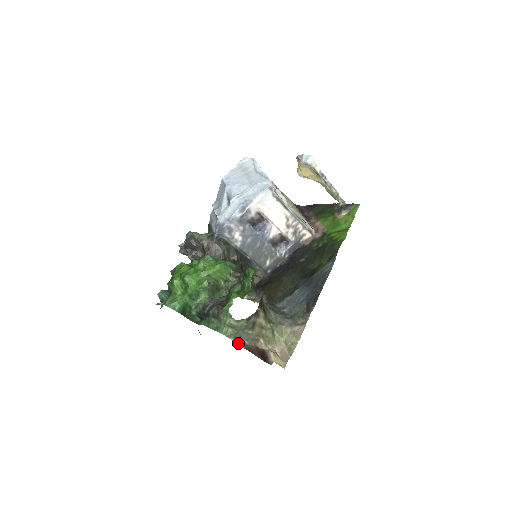
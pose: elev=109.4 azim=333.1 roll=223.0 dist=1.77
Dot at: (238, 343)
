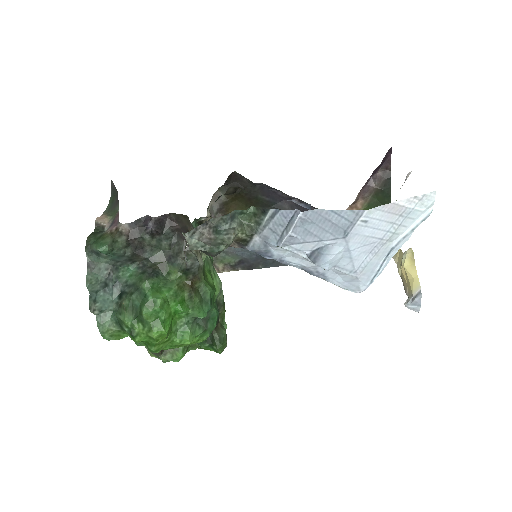
Dot at: occluded
